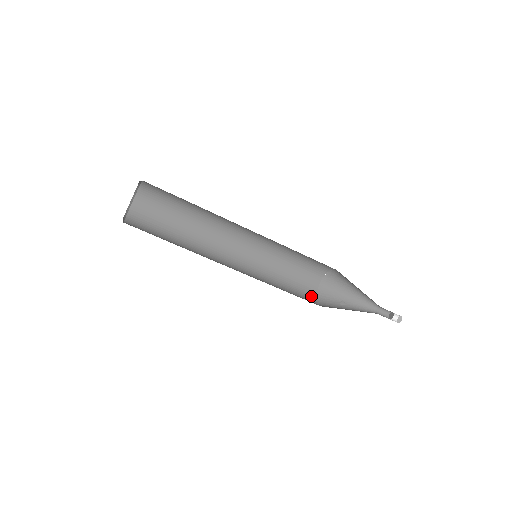
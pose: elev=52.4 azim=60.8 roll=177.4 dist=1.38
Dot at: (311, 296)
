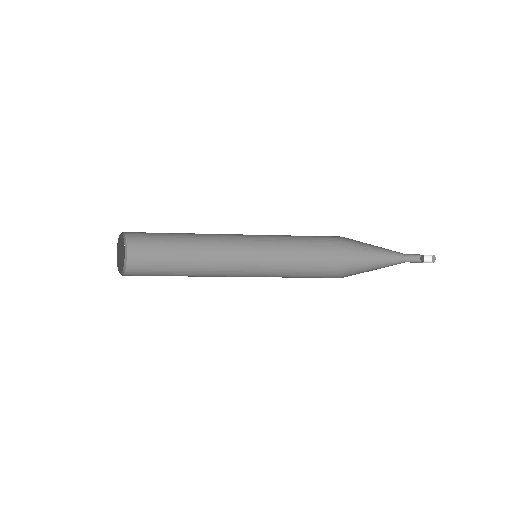
Dot at: (330, 246)
